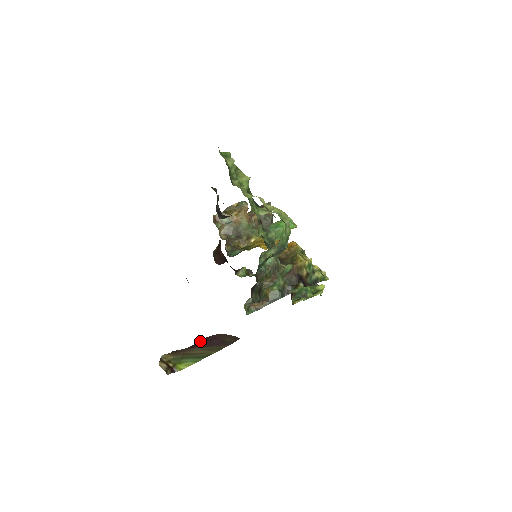
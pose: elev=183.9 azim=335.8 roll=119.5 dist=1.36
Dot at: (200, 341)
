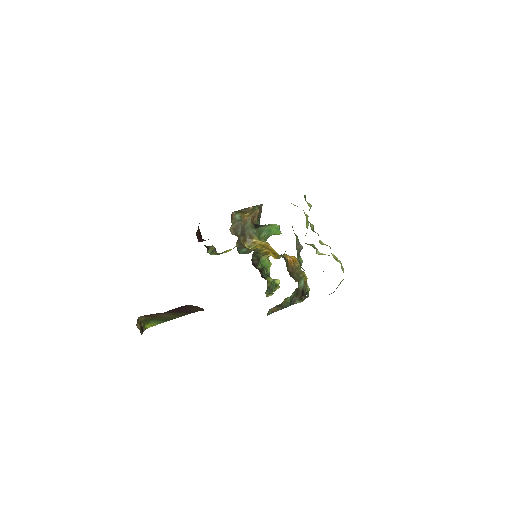
Dot at: occluded
